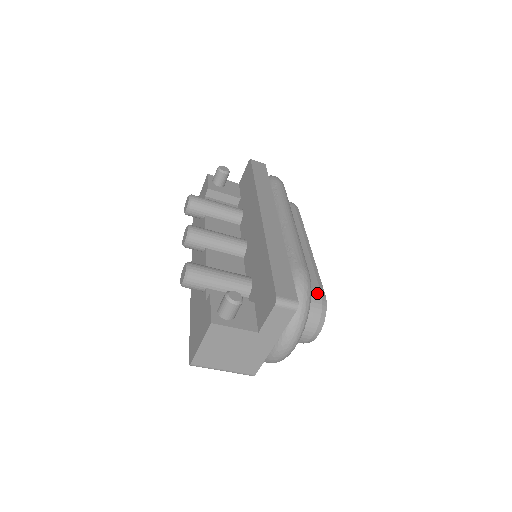
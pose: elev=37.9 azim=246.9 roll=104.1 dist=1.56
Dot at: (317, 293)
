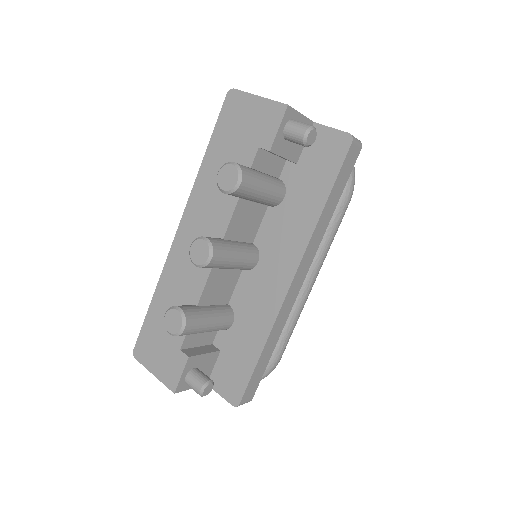
Dot at: occluded
